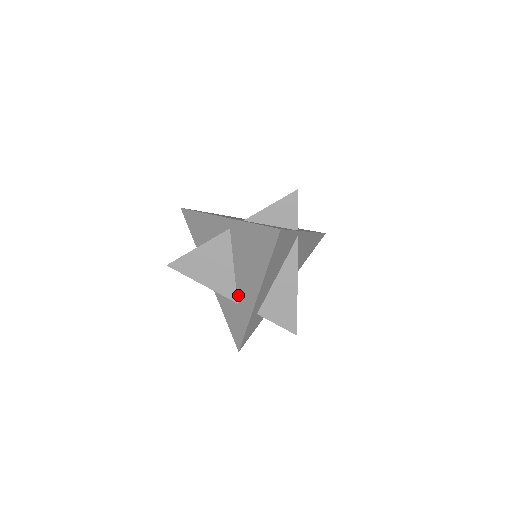
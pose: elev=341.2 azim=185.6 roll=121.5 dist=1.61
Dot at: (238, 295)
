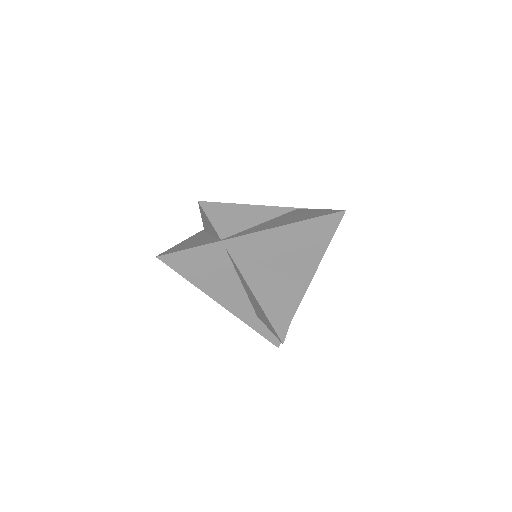
Dot at: occluded
